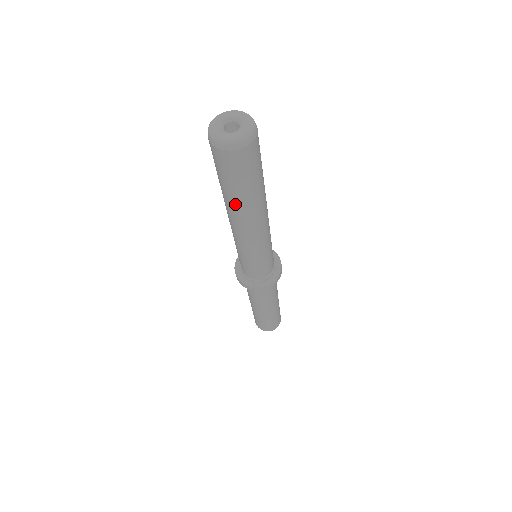
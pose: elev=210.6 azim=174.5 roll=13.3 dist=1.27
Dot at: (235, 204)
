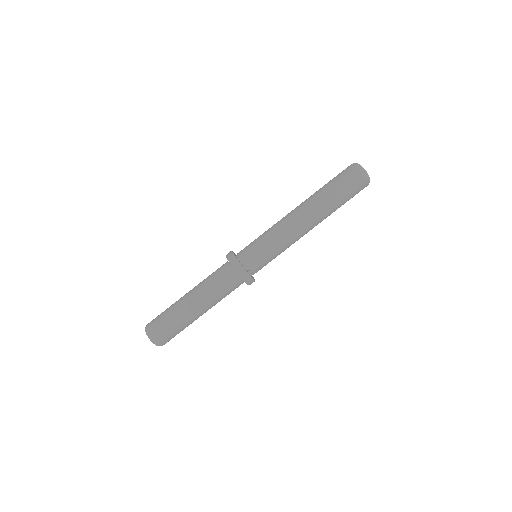
Dot at: (328, 208)
